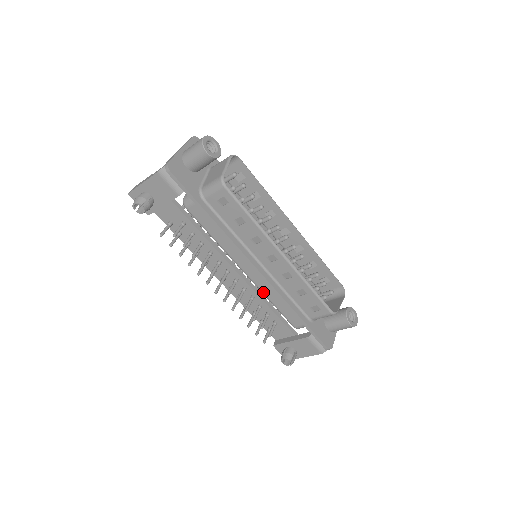
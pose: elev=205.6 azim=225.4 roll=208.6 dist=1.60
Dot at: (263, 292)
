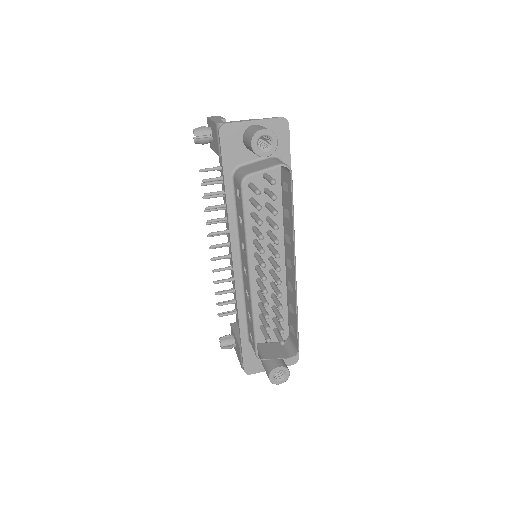
Dot at: occluded
